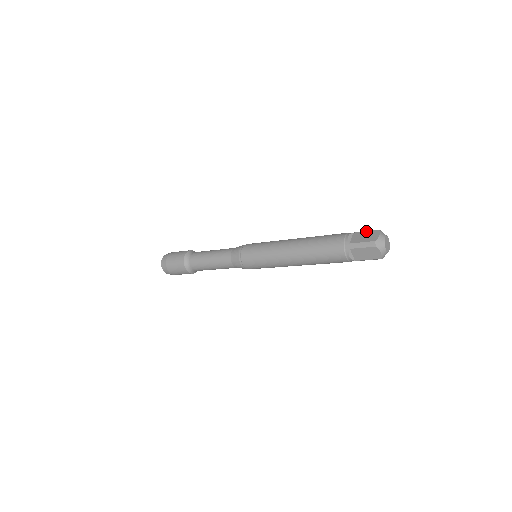
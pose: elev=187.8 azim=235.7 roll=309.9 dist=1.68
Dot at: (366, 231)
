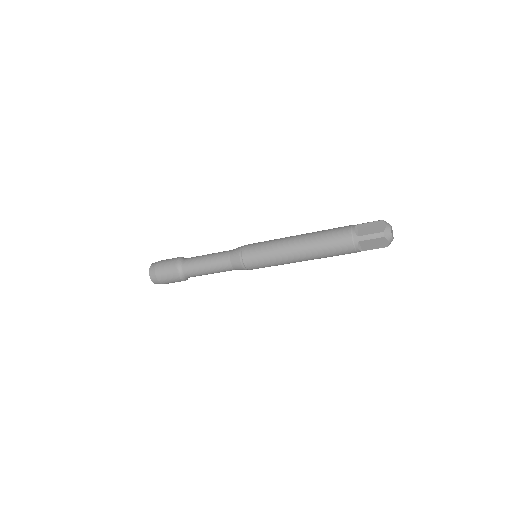
Dot at: (370, 222)
